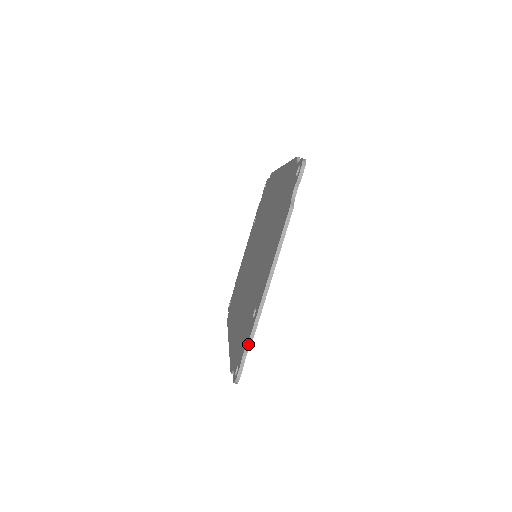
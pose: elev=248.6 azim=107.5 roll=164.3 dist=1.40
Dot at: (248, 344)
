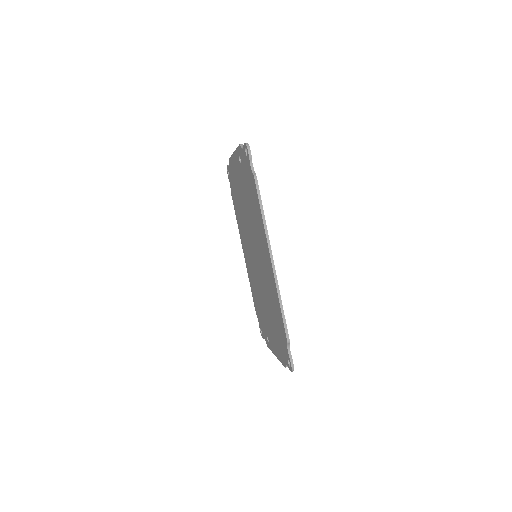
Dot at: (241, 145)
